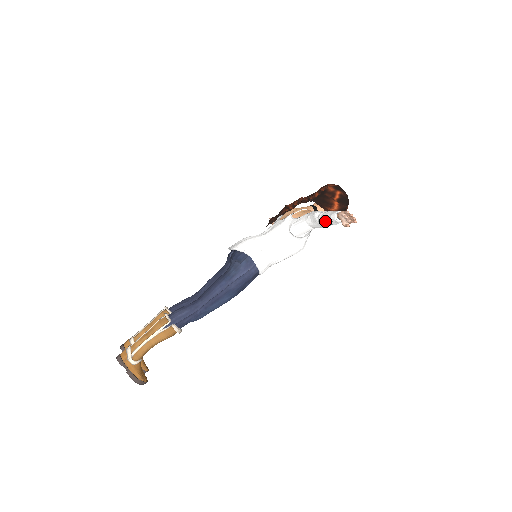
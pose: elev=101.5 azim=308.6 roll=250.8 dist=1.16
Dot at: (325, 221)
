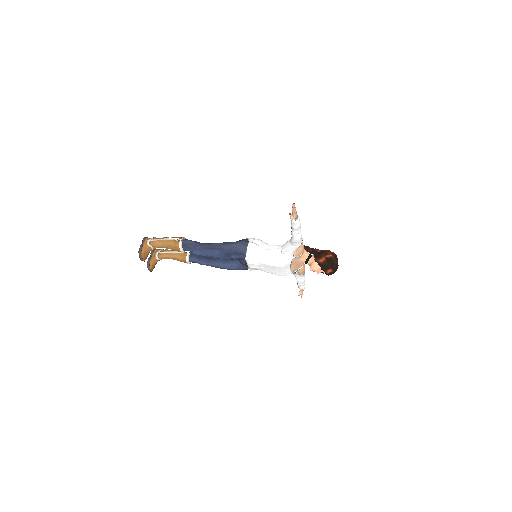
Dot at: (291, 226)
